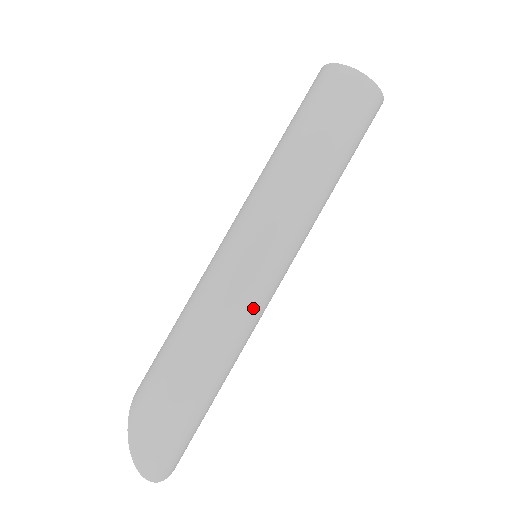
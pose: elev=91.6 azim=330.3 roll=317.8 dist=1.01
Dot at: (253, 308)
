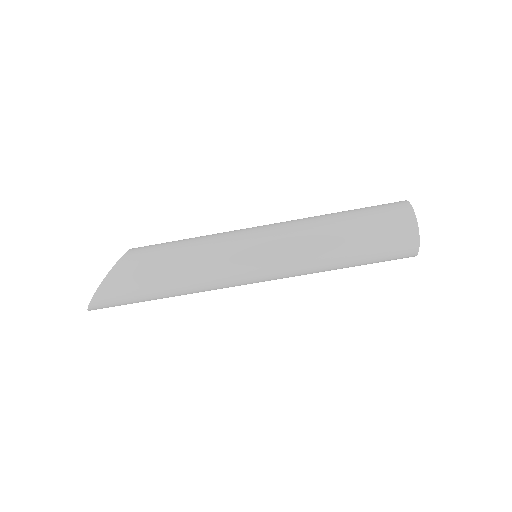
Dot at: occluded
